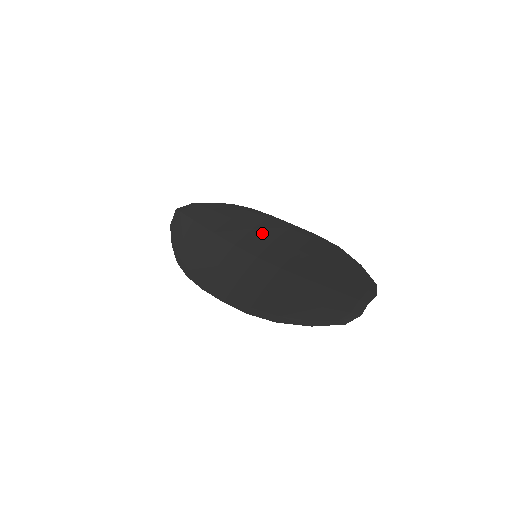
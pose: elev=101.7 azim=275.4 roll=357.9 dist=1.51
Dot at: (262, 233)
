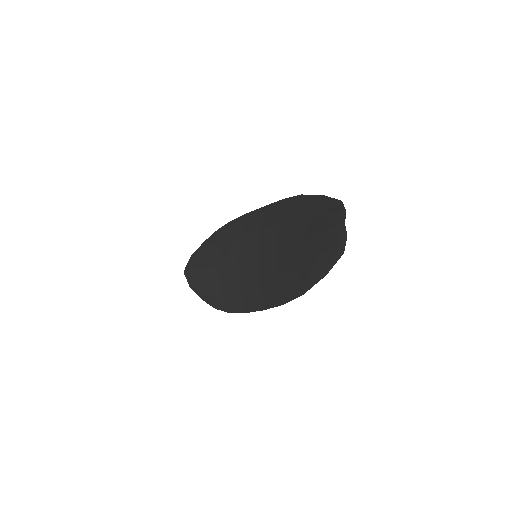
Dot at: (248, 234)
